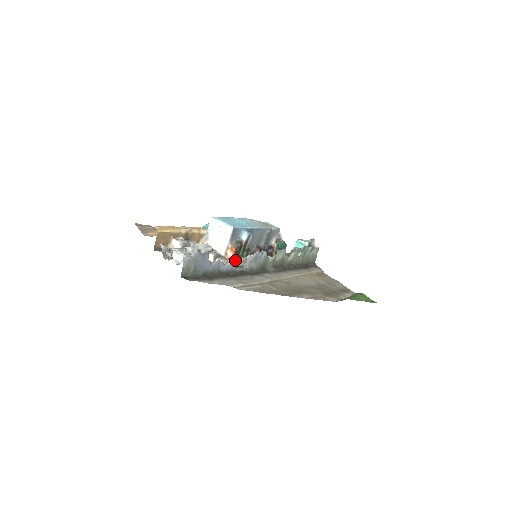
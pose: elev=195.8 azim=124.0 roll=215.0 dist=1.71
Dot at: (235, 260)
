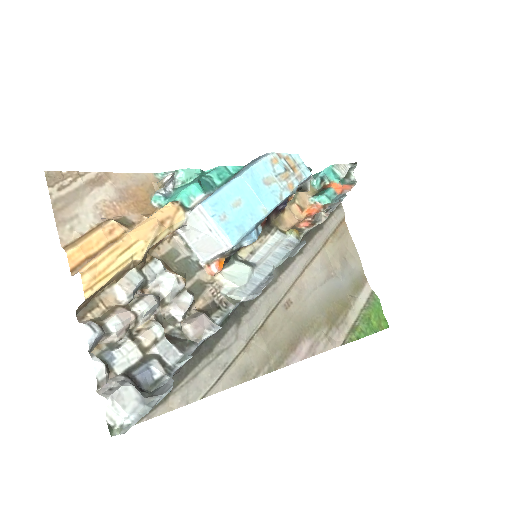
Dot at: (218, 326)
